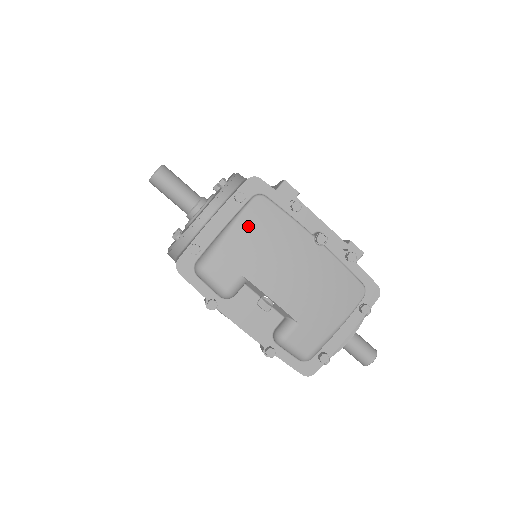
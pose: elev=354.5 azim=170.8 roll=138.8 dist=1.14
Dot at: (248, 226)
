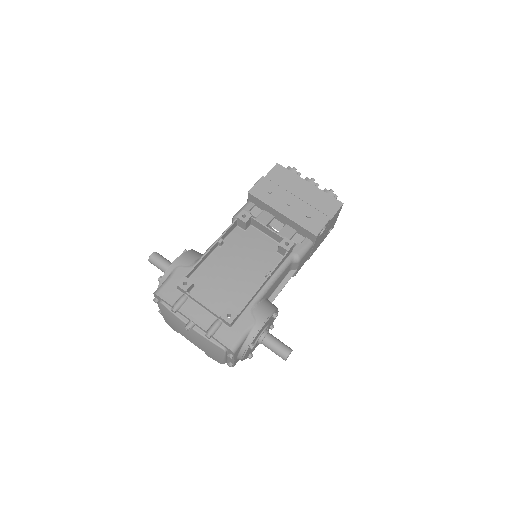
Dot at: (164, 314)
